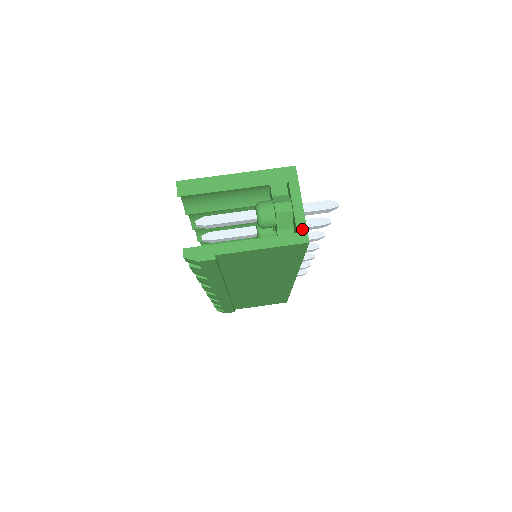
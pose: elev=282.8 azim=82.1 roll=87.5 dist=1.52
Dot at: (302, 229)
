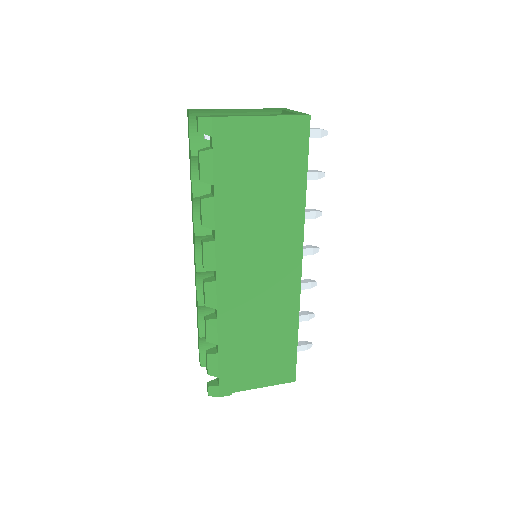
Dot at: occluded
